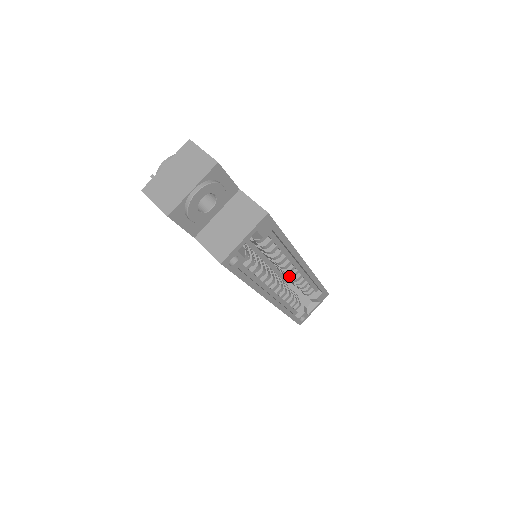
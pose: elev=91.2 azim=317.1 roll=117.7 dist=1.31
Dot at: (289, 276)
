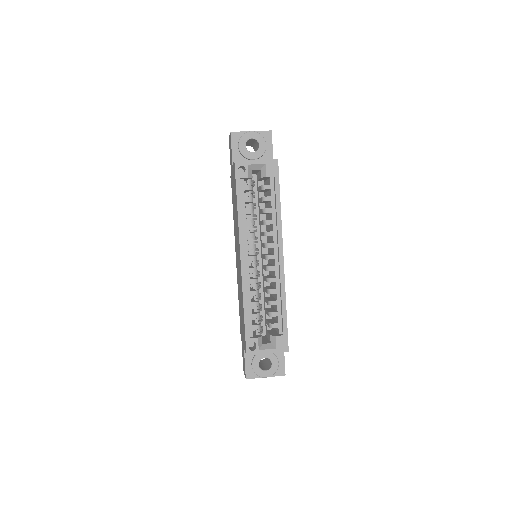
Dot at: (266, 267)
